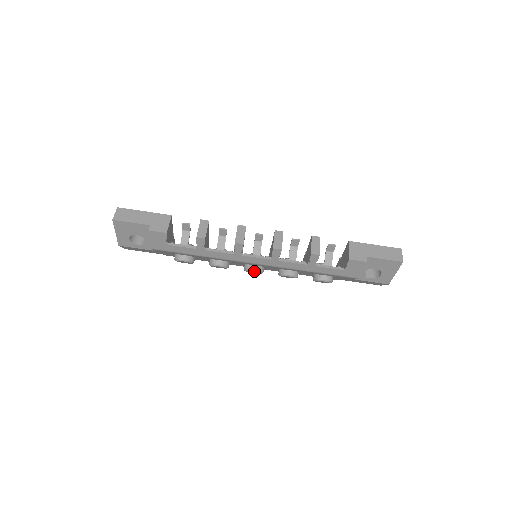
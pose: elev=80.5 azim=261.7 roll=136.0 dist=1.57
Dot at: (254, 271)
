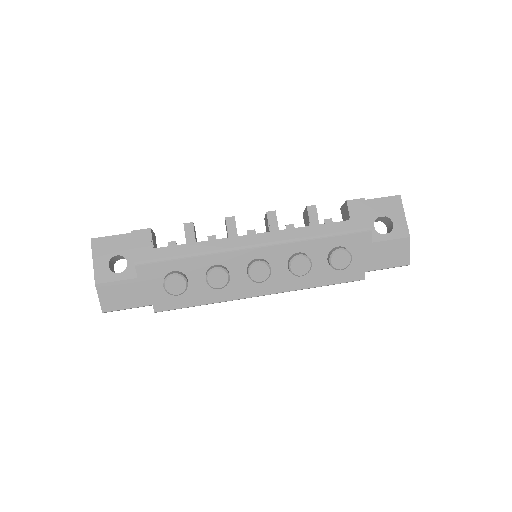
Dot at: (259, 262)
